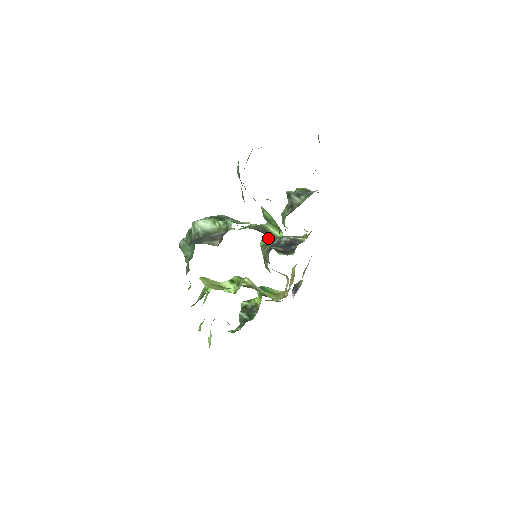
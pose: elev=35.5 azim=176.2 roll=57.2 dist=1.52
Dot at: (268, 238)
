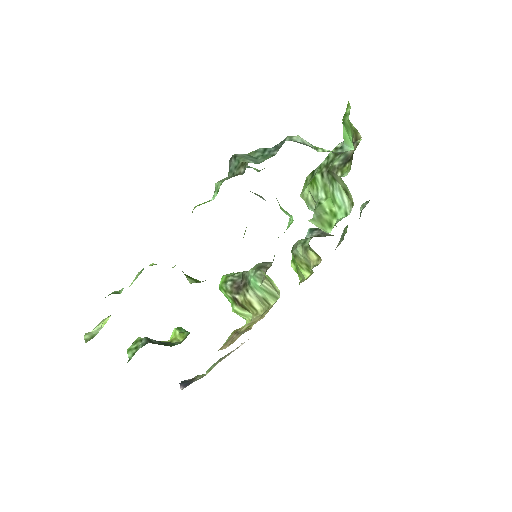
Dot at: occluded
